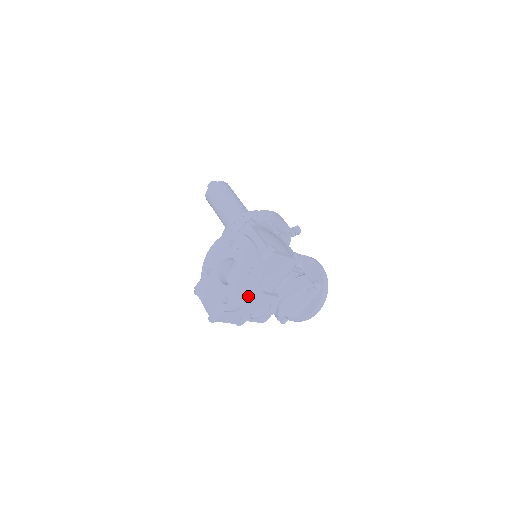
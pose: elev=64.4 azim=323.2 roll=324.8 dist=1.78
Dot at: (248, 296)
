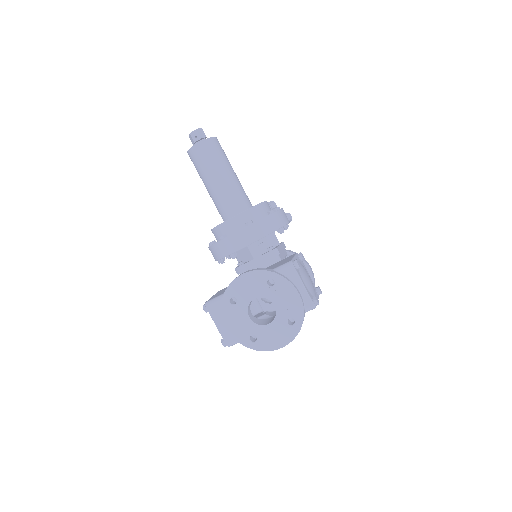
Dot at: (285, 345)
